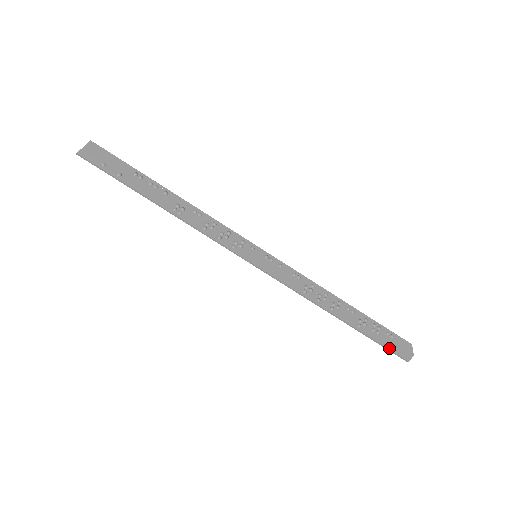
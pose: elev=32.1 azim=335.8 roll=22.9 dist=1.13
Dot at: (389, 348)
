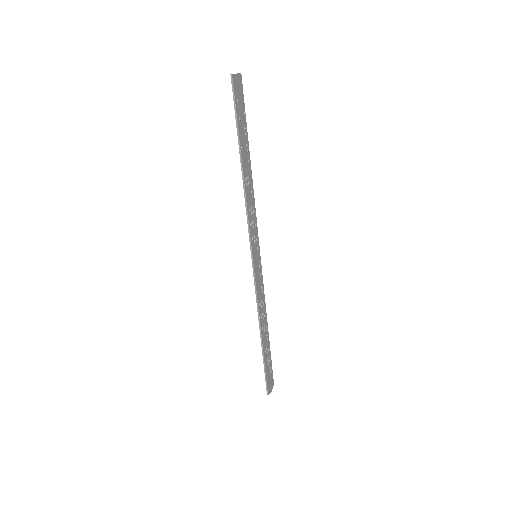
Dot at: (267, 378)
